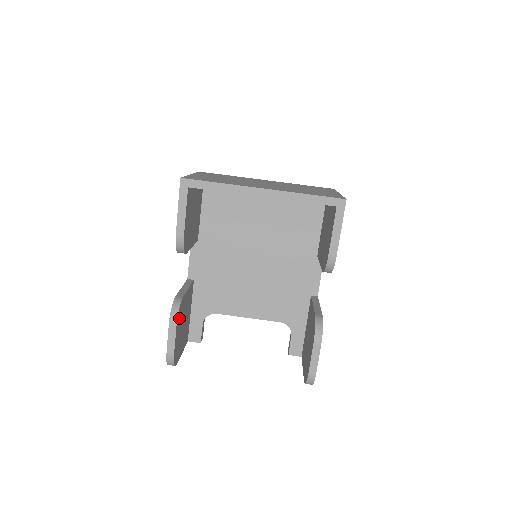
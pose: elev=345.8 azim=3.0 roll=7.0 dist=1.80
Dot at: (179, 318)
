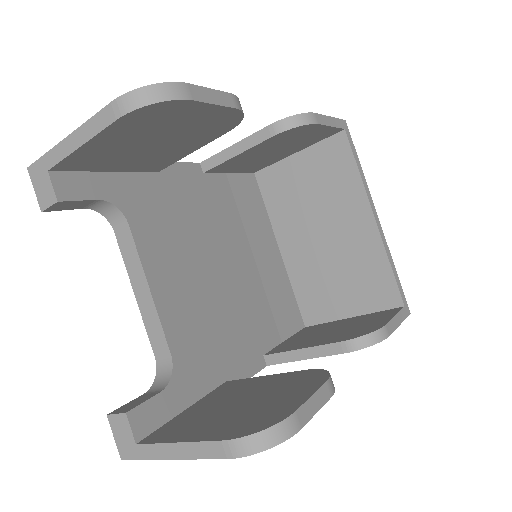
Dot at: (220, 120)
